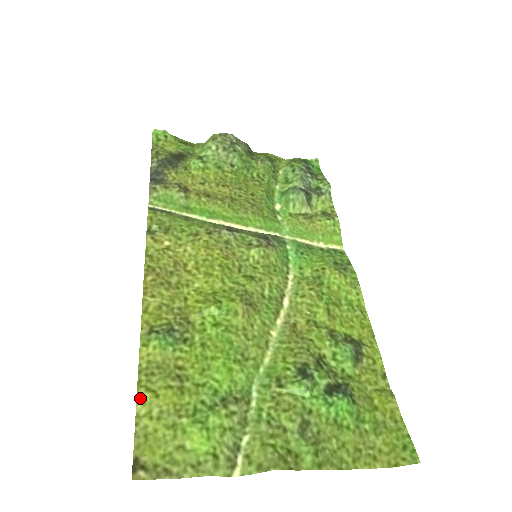
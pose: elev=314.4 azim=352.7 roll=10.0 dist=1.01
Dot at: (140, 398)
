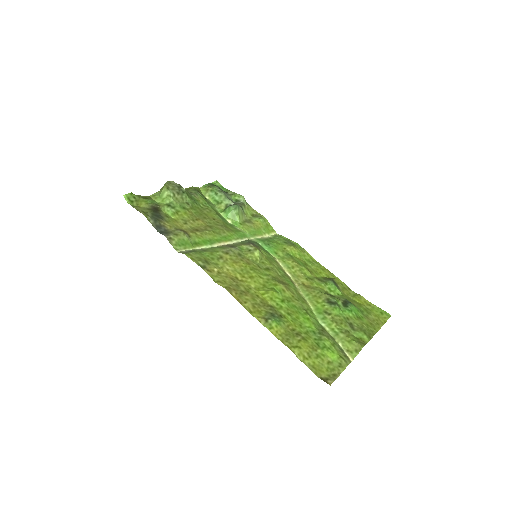
Dot at: (295, 353)
